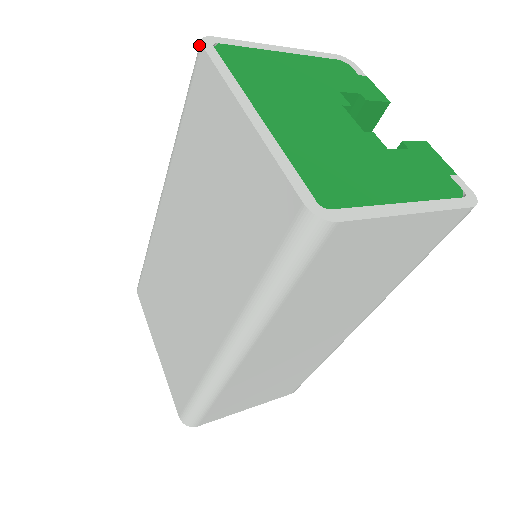
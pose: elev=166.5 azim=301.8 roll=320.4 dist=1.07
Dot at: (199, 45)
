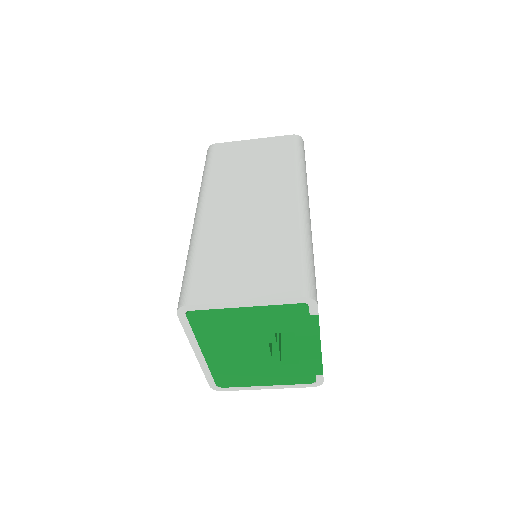
Dot at: occluded
